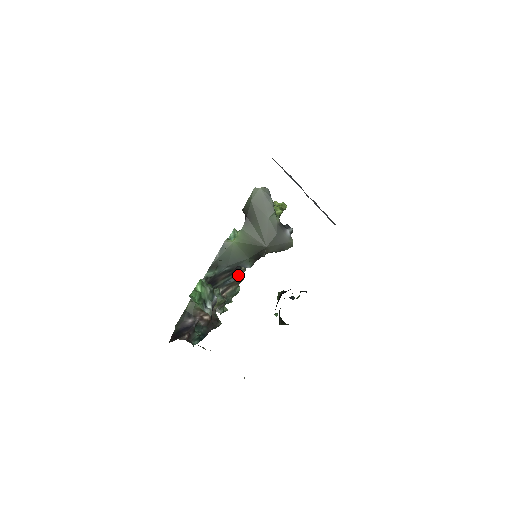
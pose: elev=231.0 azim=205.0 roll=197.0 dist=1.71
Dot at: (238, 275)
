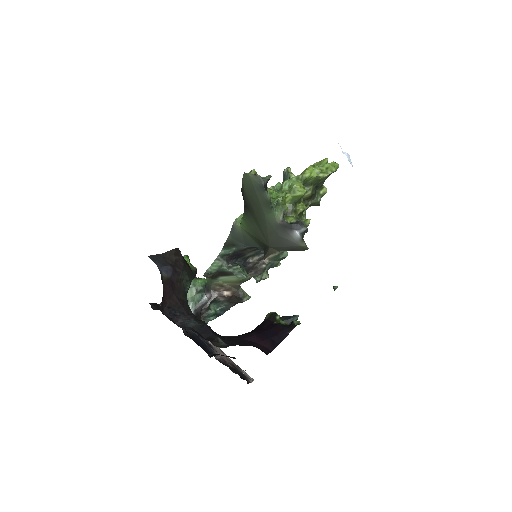
Dot at: occluded
